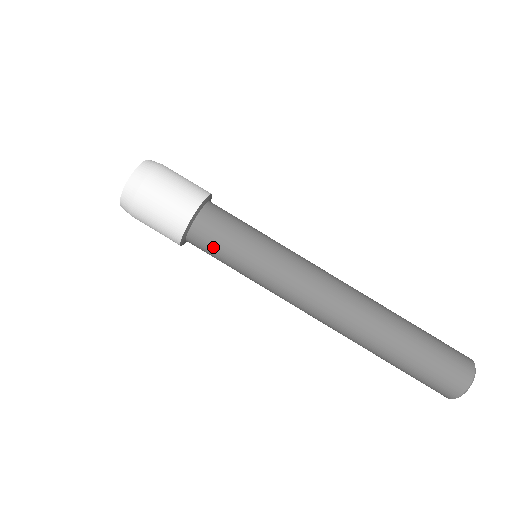
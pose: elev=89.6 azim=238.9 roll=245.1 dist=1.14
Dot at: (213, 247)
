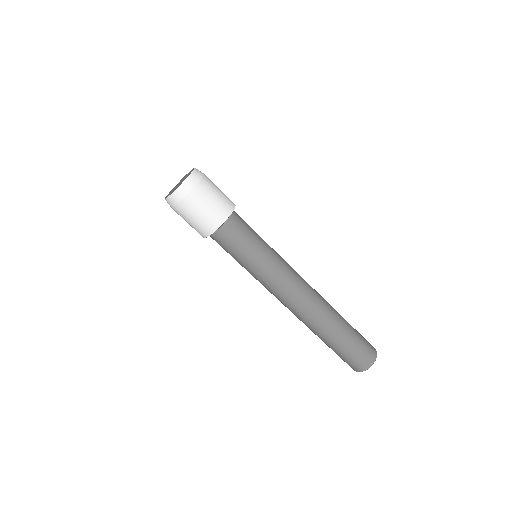
Dot at: (226, 249)
